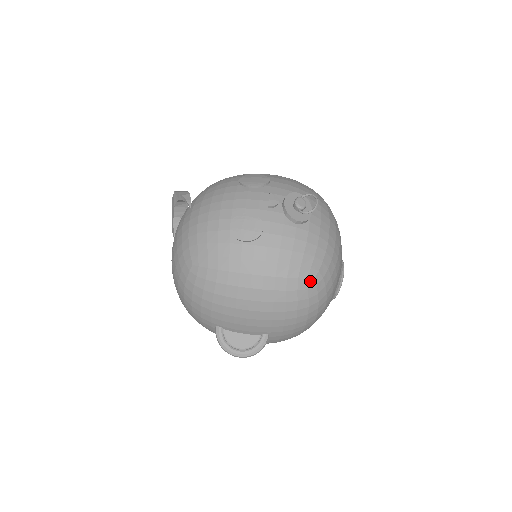
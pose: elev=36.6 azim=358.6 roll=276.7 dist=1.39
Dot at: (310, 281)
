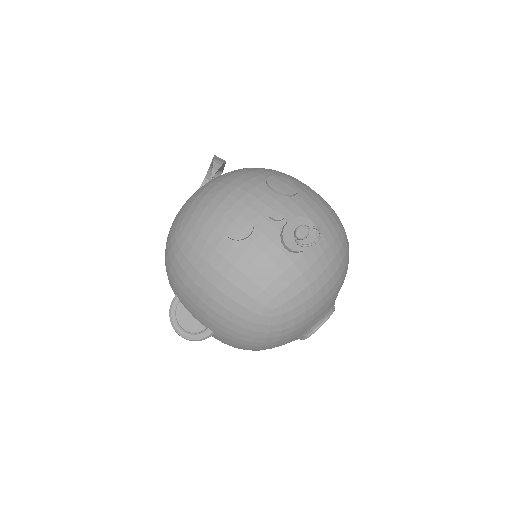
Dot at: (266, 309)
